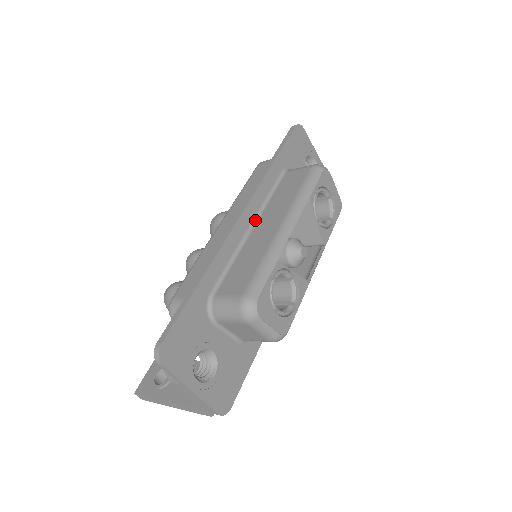
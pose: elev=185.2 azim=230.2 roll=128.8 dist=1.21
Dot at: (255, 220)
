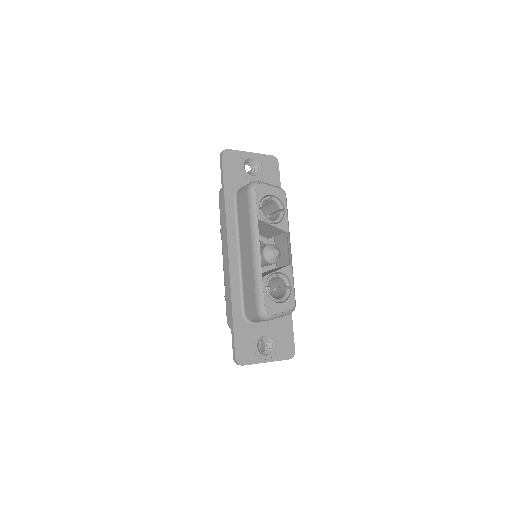
Dot at: (238, 247)
